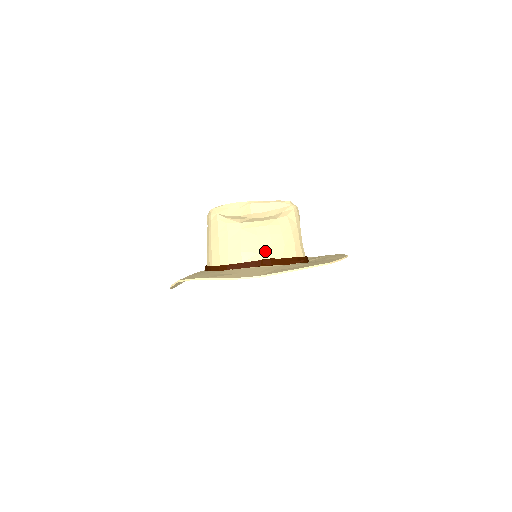
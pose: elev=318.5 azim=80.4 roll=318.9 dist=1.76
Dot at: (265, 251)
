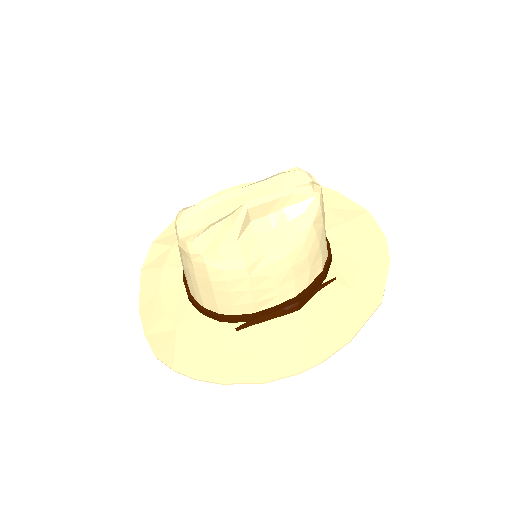
Dot at: (286, 290)
